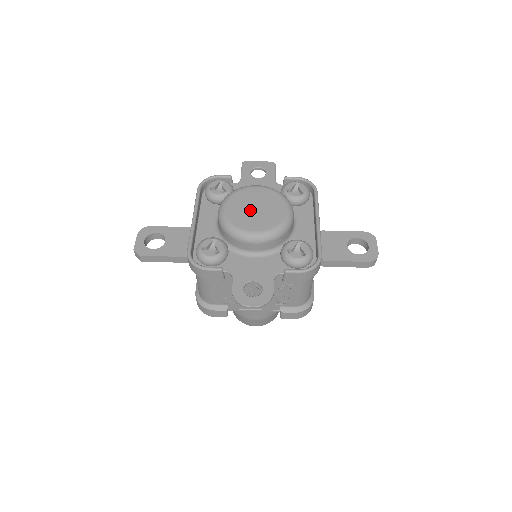
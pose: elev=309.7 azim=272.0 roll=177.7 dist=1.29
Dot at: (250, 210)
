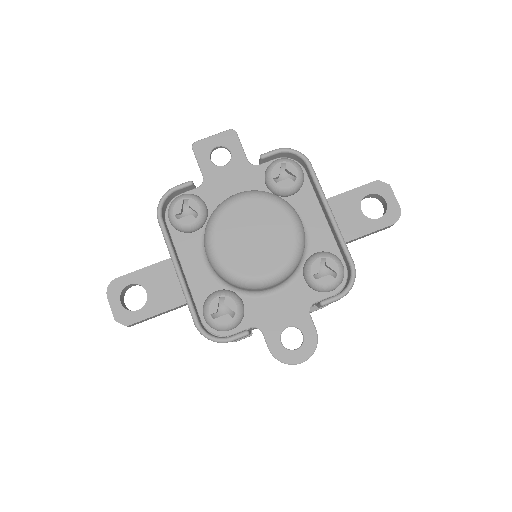
Dot at: (248, 243)
